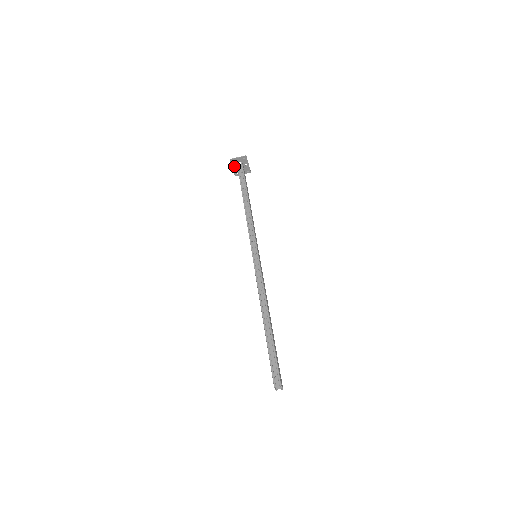
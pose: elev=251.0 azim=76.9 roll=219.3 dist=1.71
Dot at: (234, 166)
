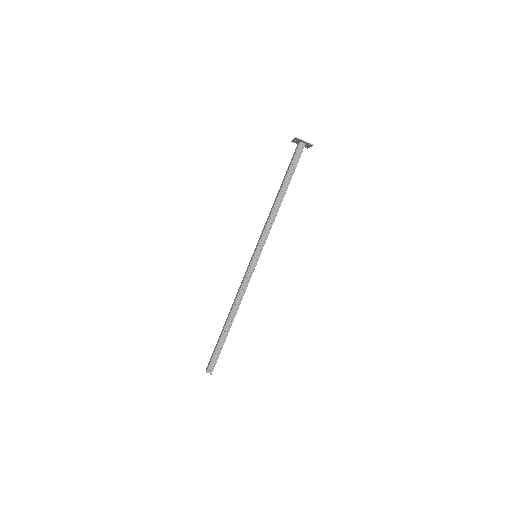
Dot at: (296, 140)
